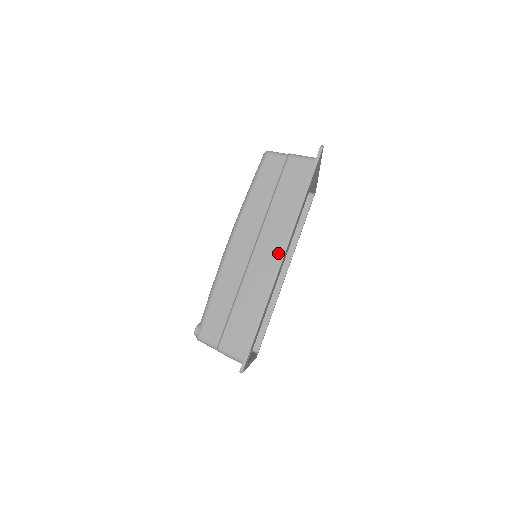
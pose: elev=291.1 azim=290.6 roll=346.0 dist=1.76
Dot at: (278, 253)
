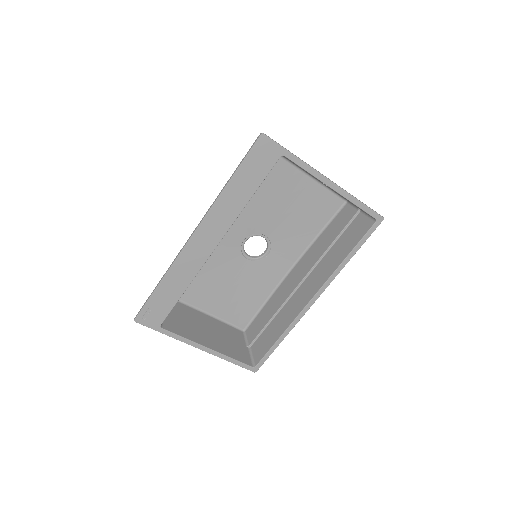
Dot at: occluded
